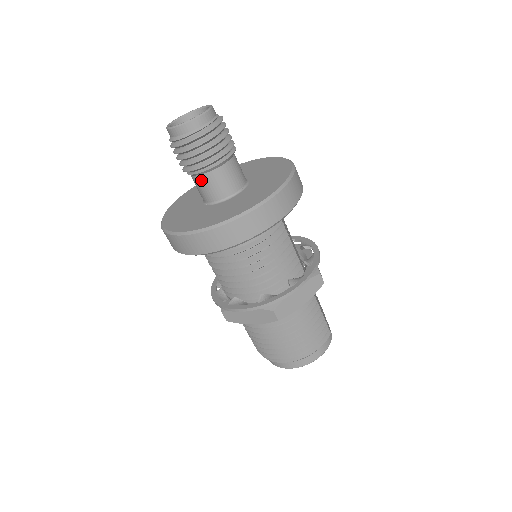
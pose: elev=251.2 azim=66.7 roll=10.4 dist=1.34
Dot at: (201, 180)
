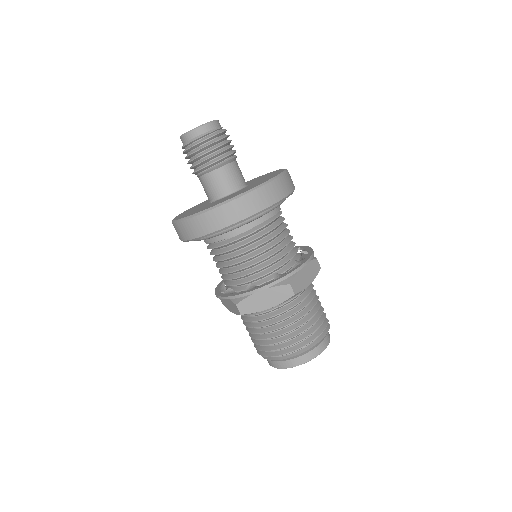
Dot at: (214, 176)
